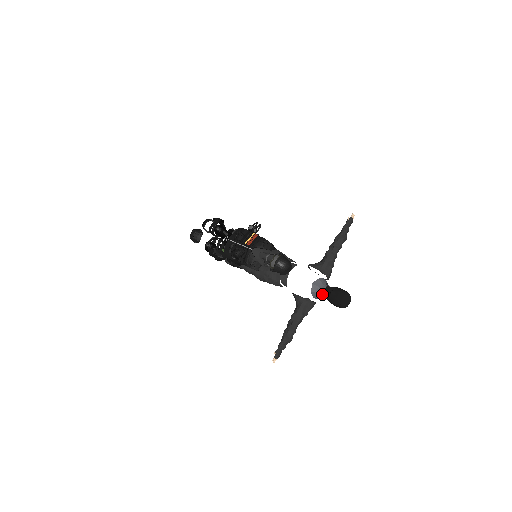
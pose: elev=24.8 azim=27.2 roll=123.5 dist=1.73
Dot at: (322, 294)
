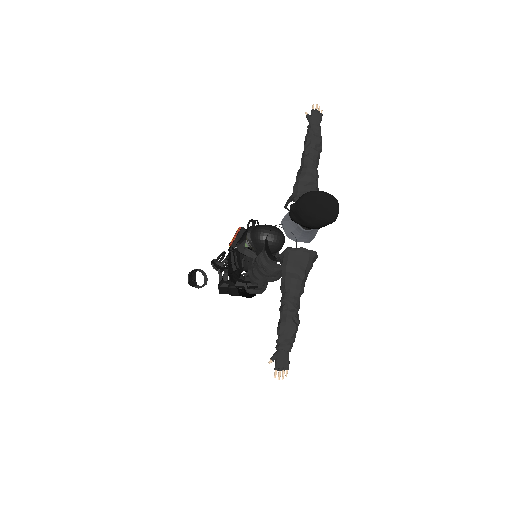
Dot at: (299, 226)
